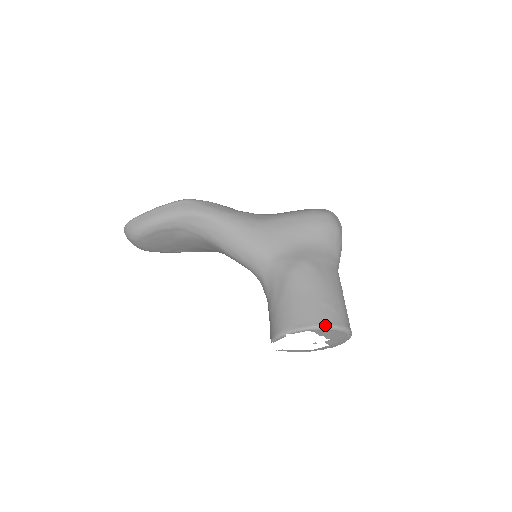
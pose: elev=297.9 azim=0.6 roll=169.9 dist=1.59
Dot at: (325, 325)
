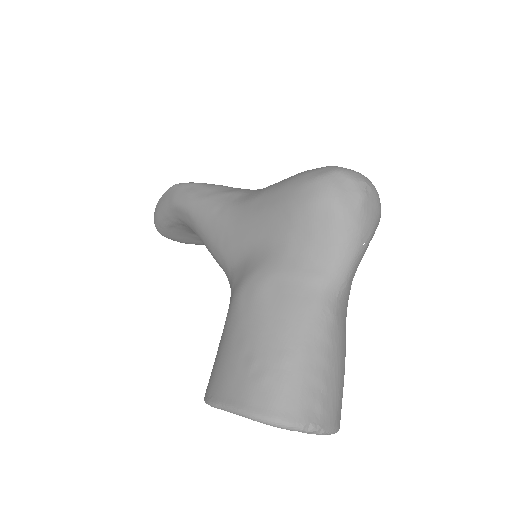
Dot at: (234, 408)
